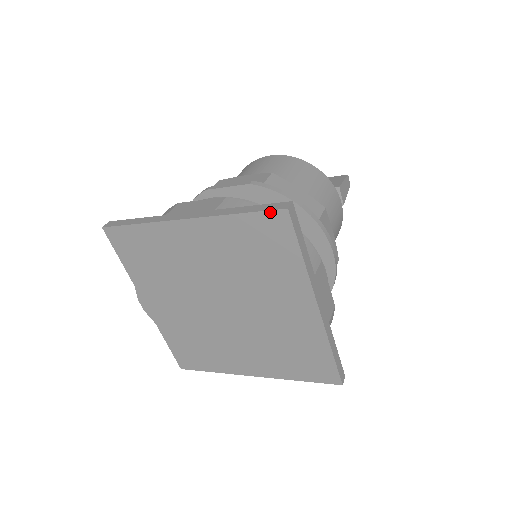
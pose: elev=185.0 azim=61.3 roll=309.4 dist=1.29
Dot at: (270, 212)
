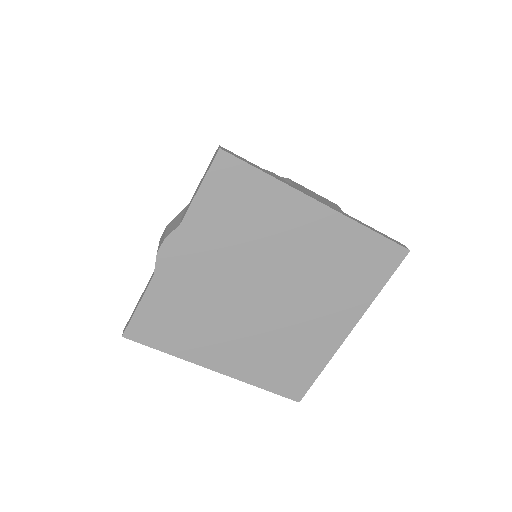
Dot at: (396, 245)
